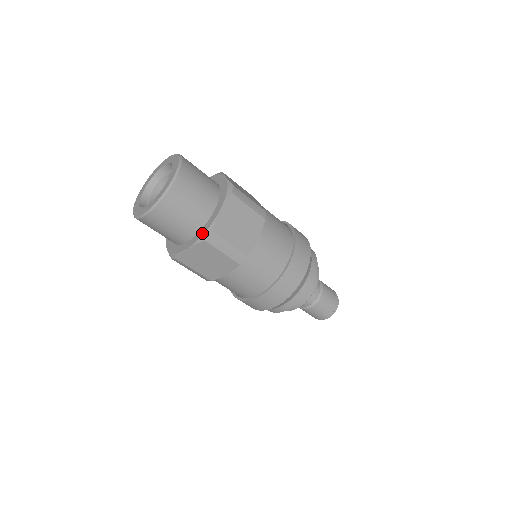
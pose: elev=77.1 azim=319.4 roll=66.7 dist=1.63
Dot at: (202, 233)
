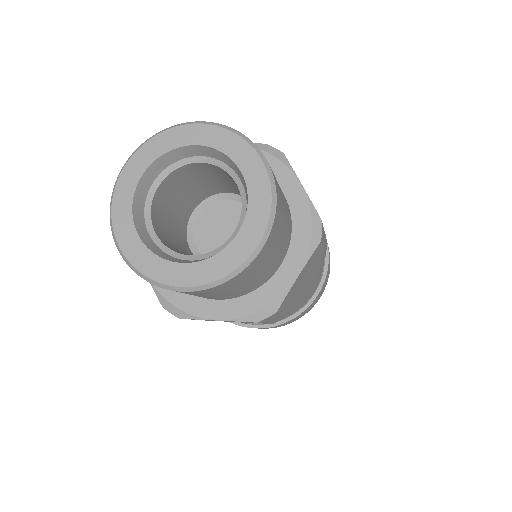
Dot at: (254, 307)
